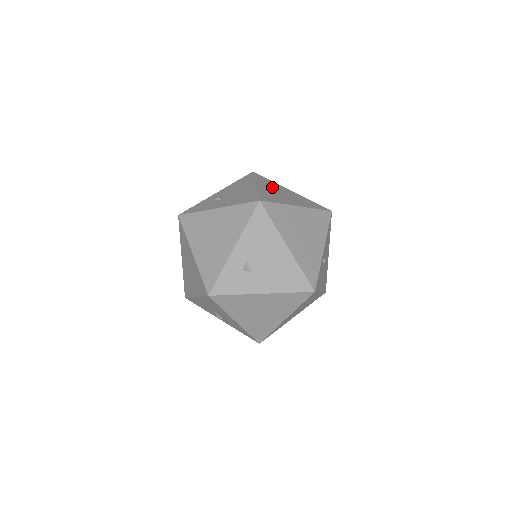
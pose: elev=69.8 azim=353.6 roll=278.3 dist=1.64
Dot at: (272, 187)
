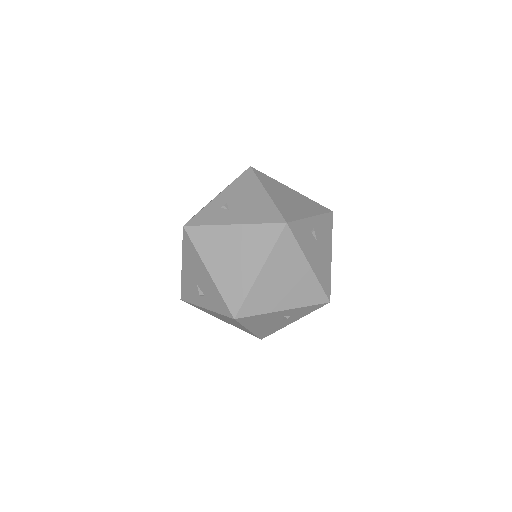
Dot at: occluded
